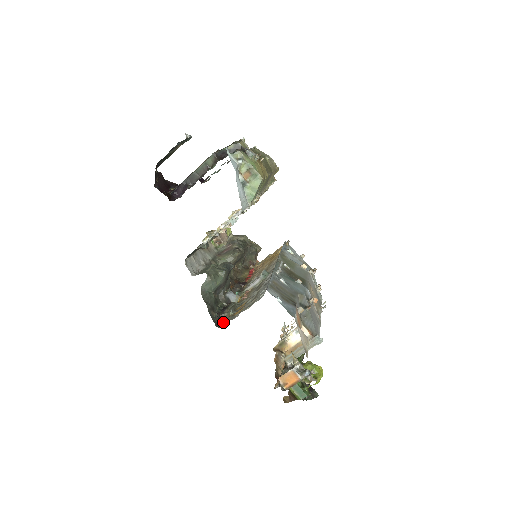
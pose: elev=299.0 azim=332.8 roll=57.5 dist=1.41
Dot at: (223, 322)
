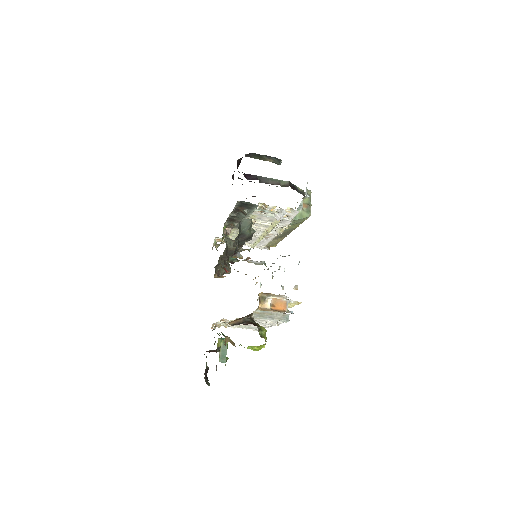
Dot at: occluded
